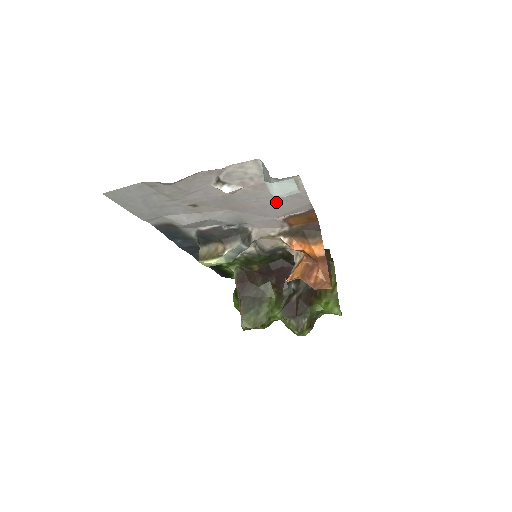
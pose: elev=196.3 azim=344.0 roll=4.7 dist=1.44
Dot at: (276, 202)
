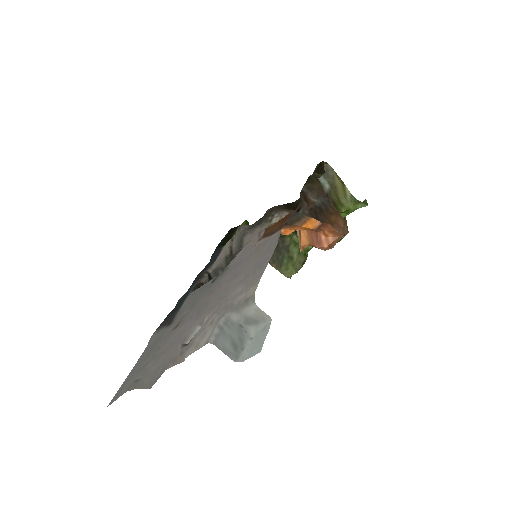
Dot at: (244, 272)
